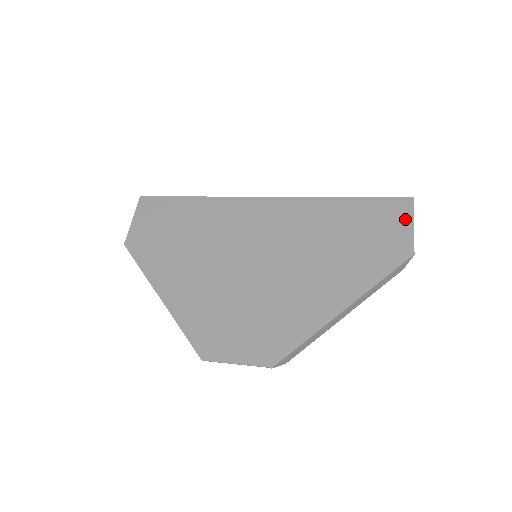
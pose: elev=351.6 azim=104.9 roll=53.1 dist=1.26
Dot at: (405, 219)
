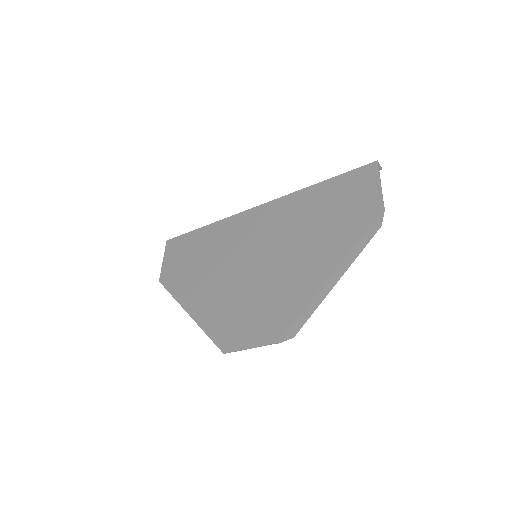
Dot at: (372, 181)
